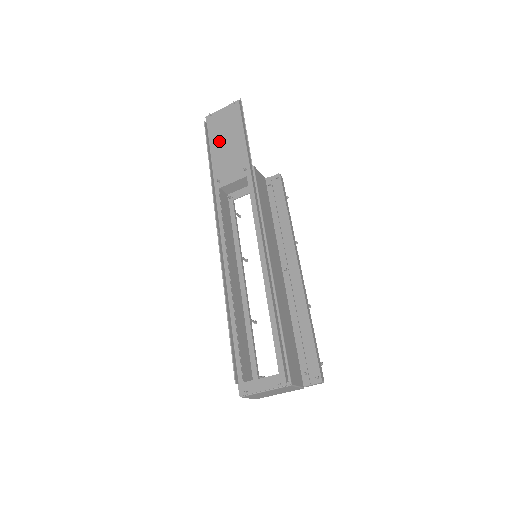
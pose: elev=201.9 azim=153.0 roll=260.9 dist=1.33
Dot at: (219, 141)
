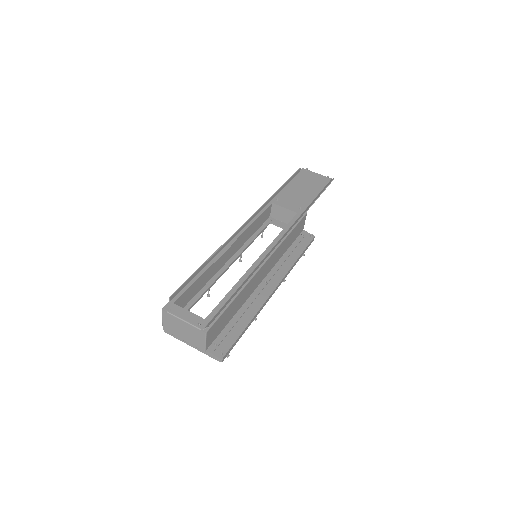
Dot at: (299, 184)
